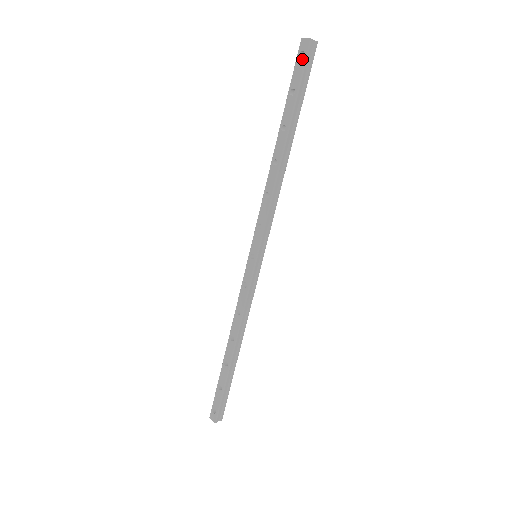
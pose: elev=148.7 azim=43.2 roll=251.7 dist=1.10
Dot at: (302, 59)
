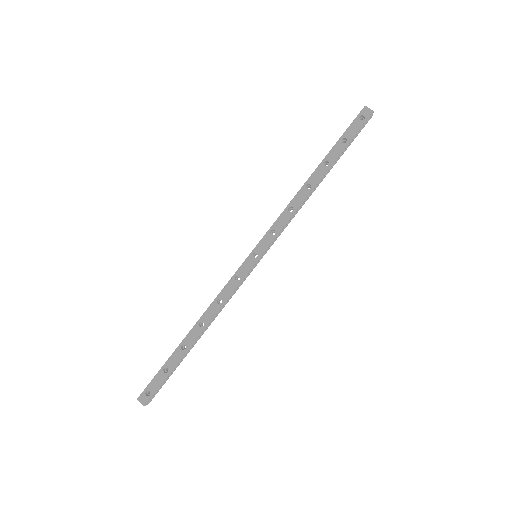
Dot at: (361, 121)
